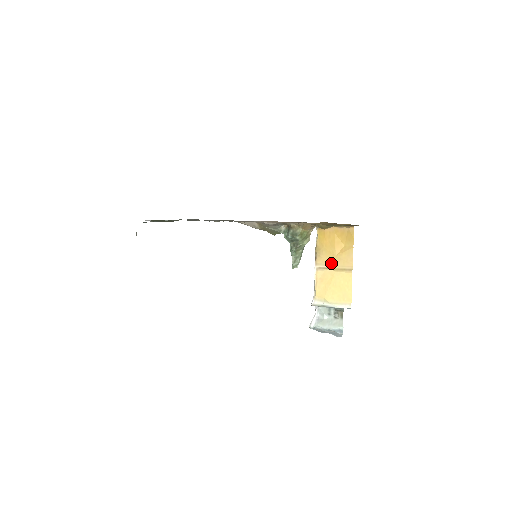
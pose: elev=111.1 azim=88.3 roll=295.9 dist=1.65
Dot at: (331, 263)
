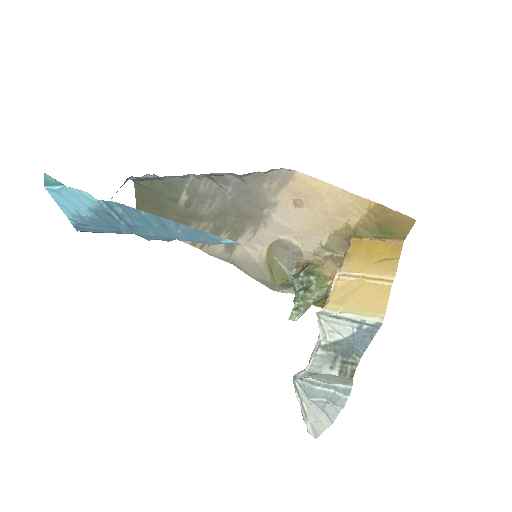
Dot at: (363, 270)
